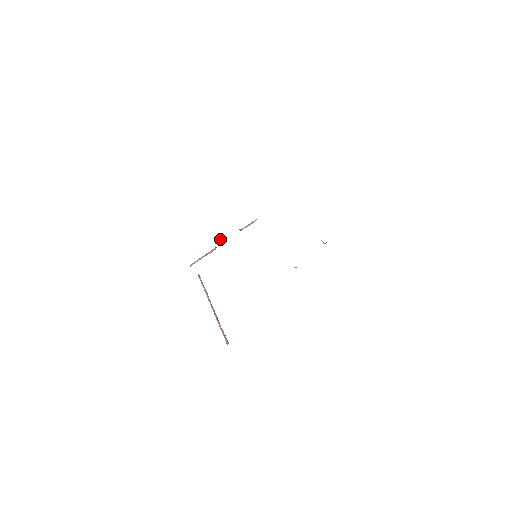
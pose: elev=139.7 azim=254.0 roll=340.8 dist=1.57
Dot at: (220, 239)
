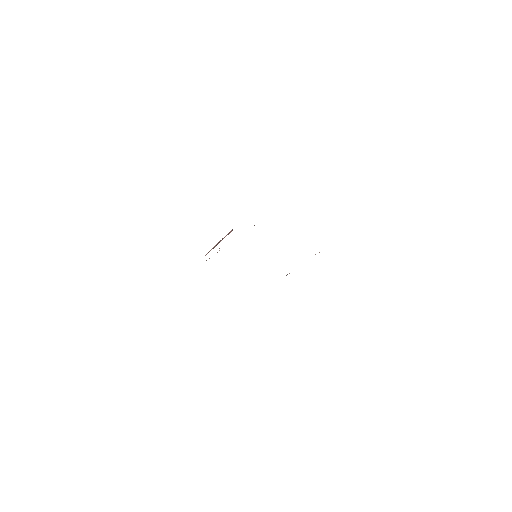
Dot at: occluded
